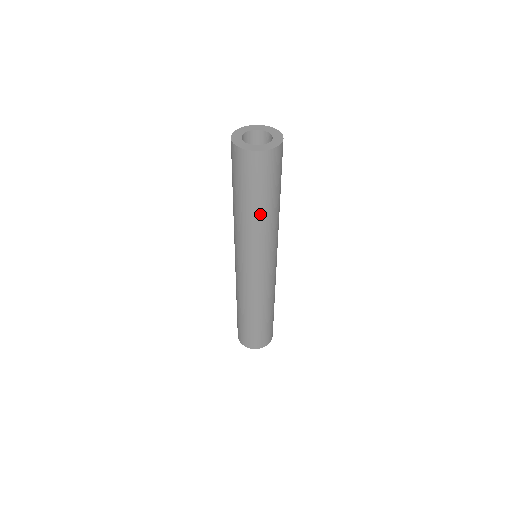
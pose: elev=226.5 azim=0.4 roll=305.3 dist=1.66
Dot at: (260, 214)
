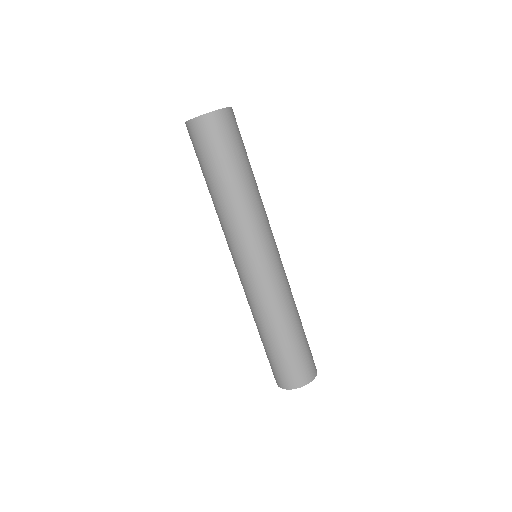
Dot at: (248, 180)
